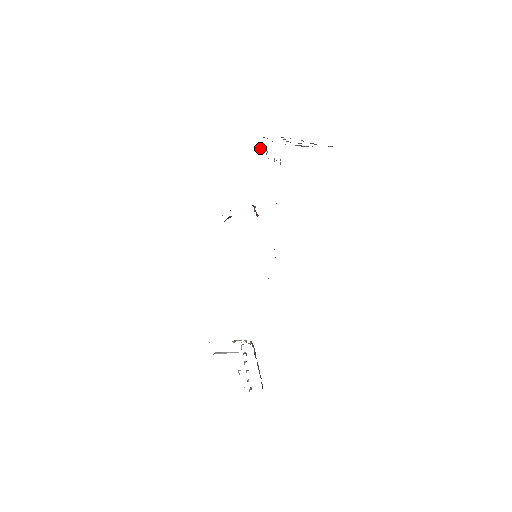
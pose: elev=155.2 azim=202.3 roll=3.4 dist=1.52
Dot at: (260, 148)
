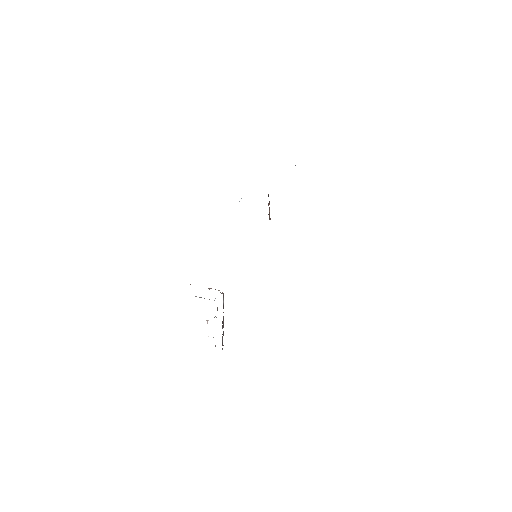
Dot at: occluded
